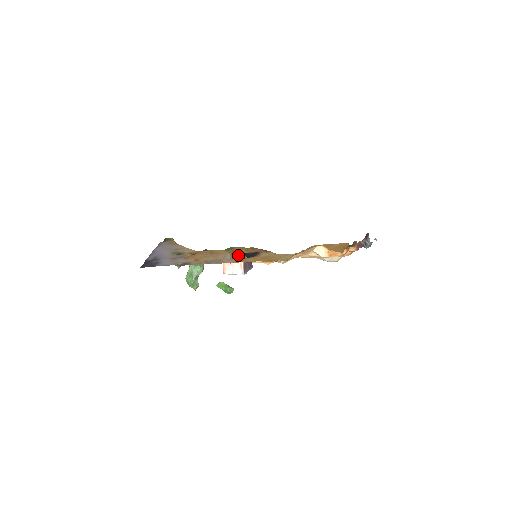
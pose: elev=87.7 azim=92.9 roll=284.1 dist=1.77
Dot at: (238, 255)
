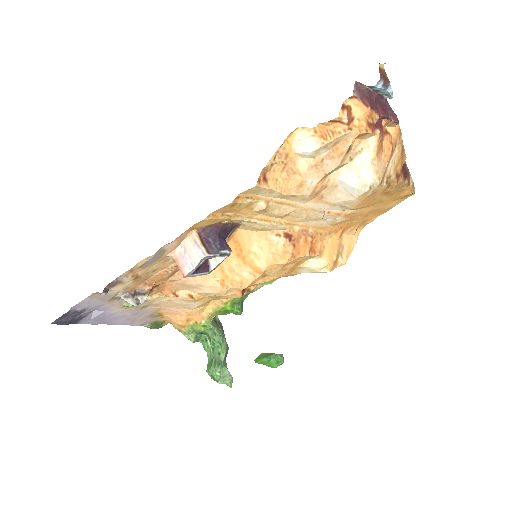
Dot at: occluded
